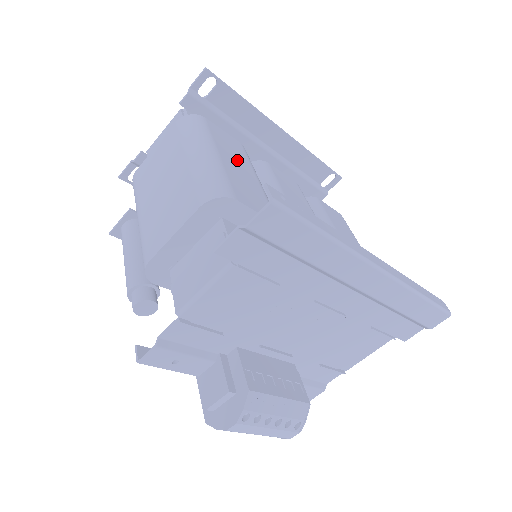
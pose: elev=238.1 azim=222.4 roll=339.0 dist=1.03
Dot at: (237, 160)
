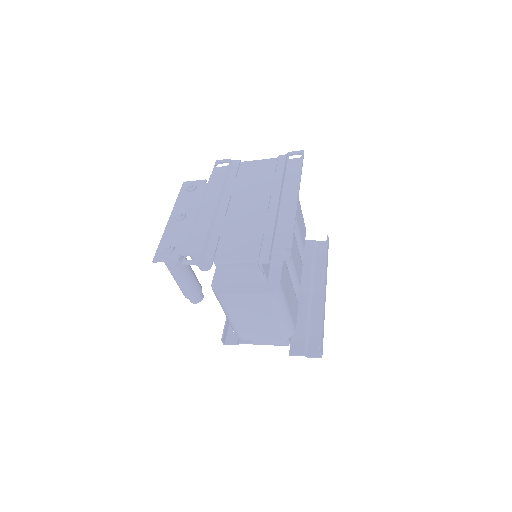
Dot at: (289, 288)
